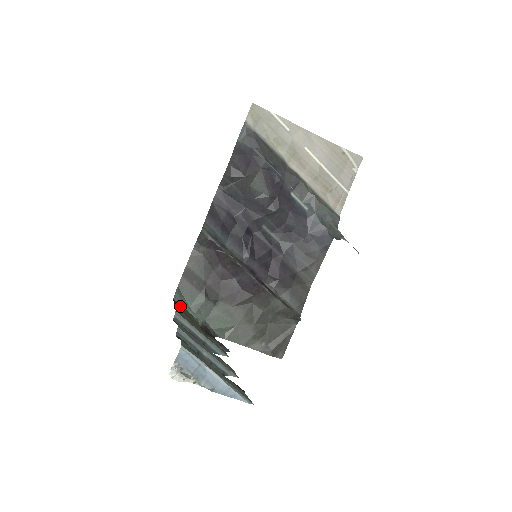
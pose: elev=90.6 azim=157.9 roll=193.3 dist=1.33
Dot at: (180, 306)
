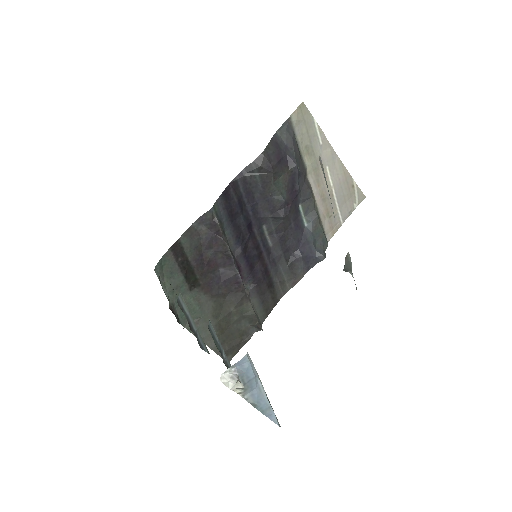
Dot at: occluded
